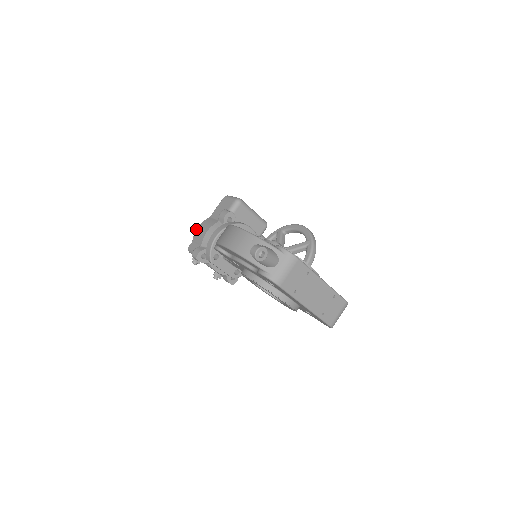
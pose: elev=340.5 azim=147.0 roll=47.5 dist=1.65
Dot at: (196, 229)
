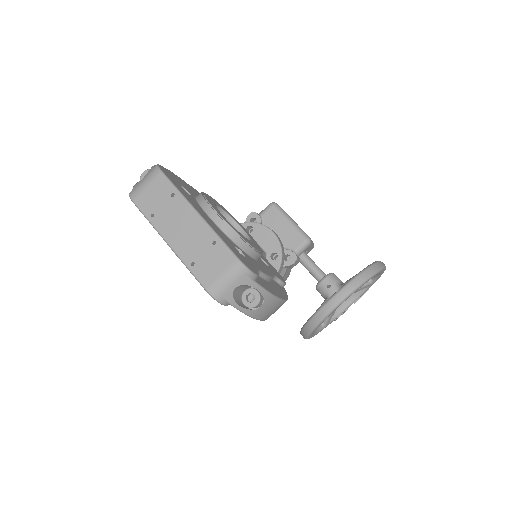
Dot at: occluded
